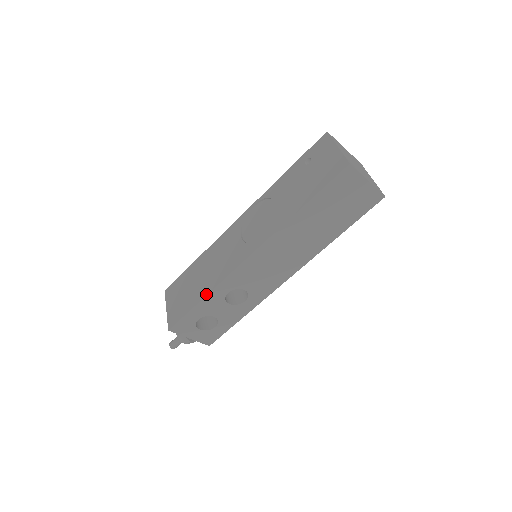
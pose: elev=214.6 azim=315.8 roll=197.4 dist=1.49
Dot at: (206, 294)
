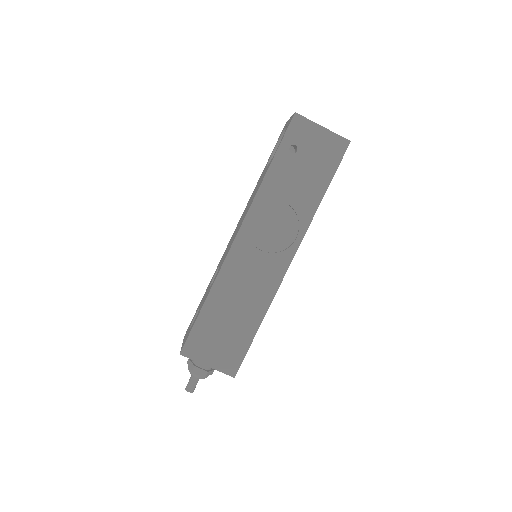
Dot at: (261, 320)
